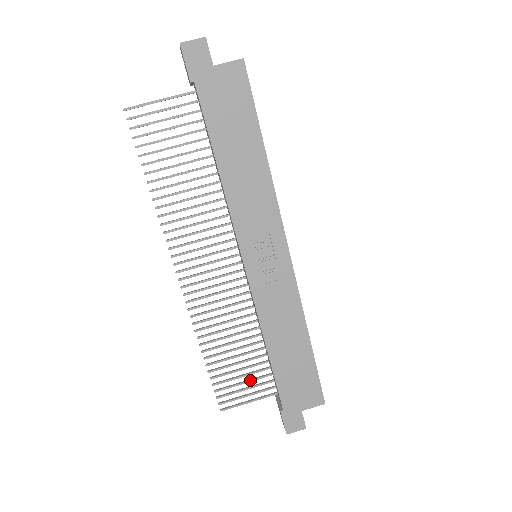
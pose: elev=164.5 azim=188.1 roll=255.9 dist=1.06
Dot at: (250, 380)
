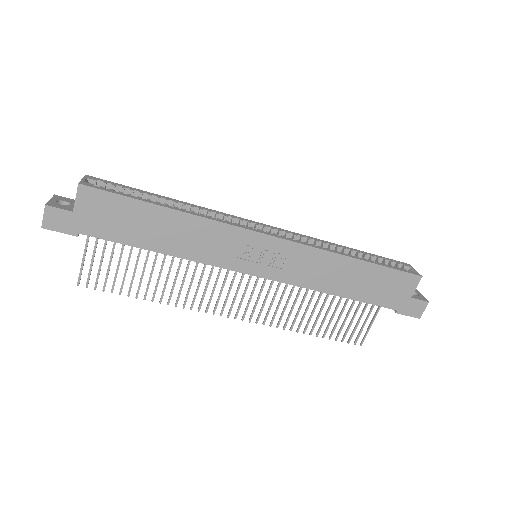
Dot at: (355, 313)
